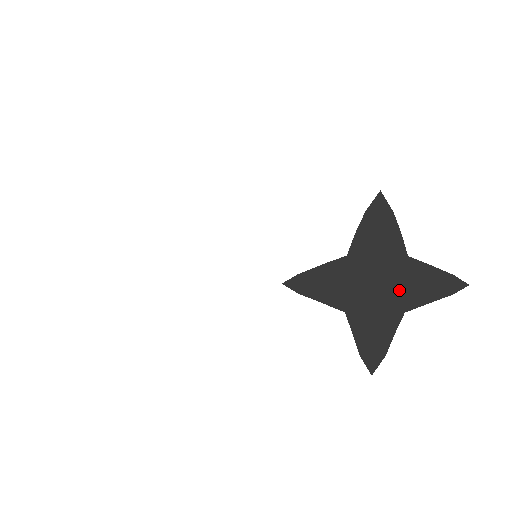
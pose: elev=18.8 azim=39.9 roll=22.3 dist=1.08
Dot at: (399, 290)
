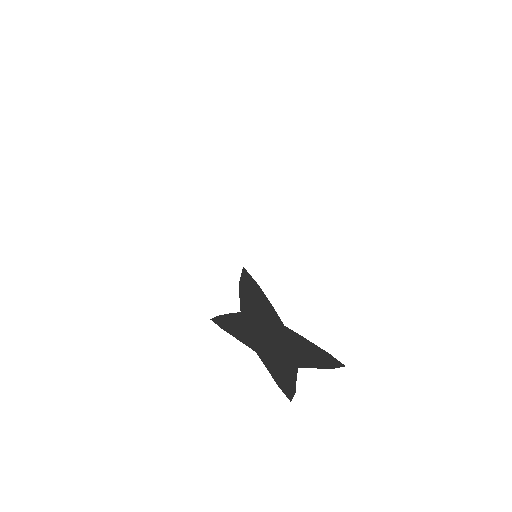
Dot at: (287, 350)
